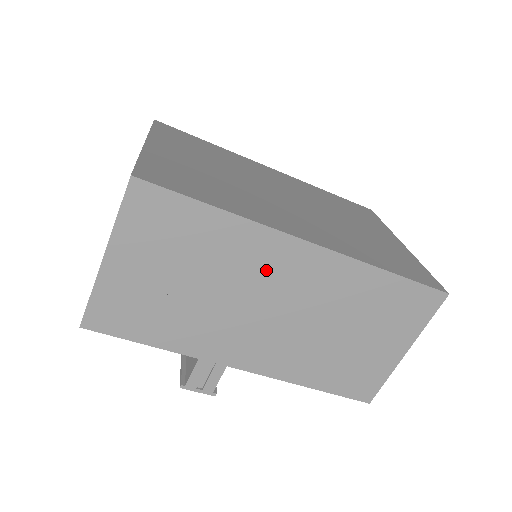
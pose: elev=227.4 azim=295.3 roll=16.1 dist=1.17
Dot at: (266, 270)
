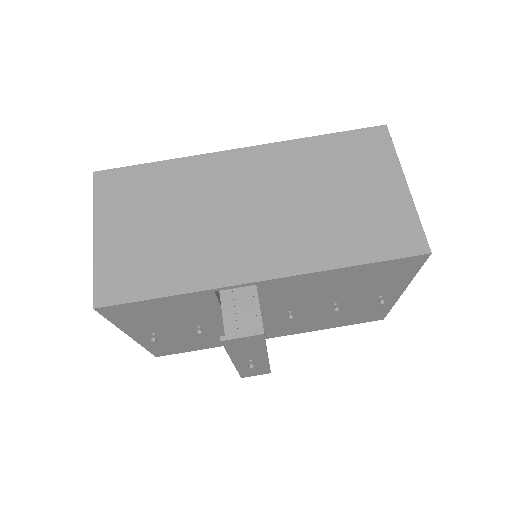
Dot at: (223, 182)
